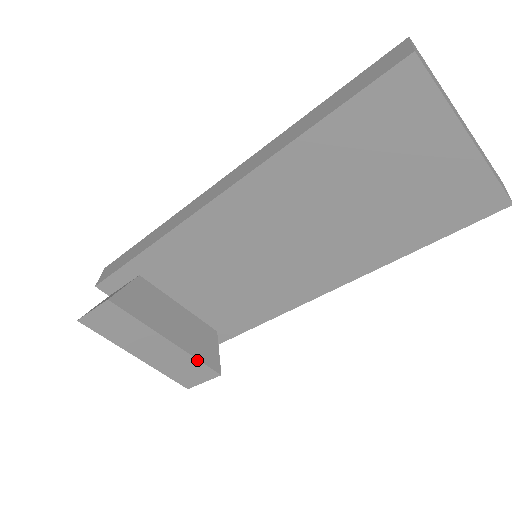
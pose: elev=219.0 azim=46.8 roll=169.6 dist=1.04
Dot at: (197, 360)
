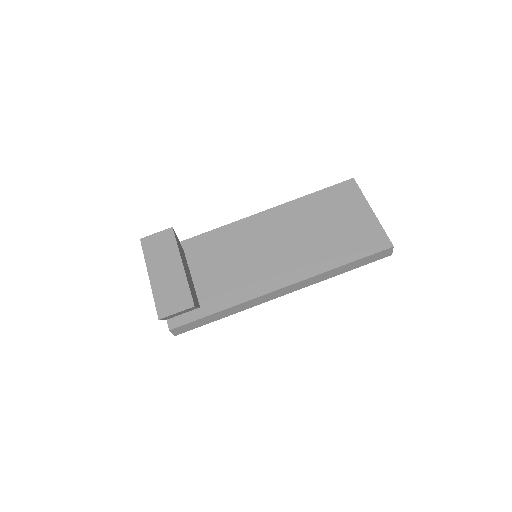
Dot at: (188, 287)
